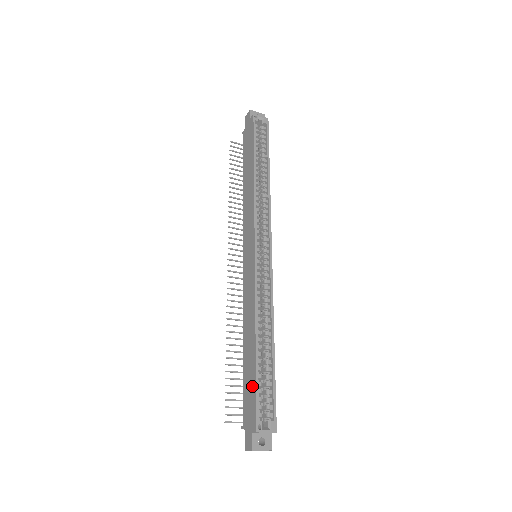
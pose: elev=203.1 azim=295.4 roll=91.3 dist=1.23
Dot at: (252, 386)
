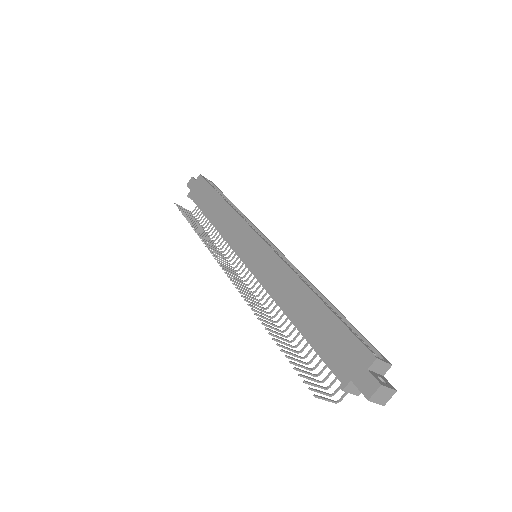
Dot at: (335, 329)
